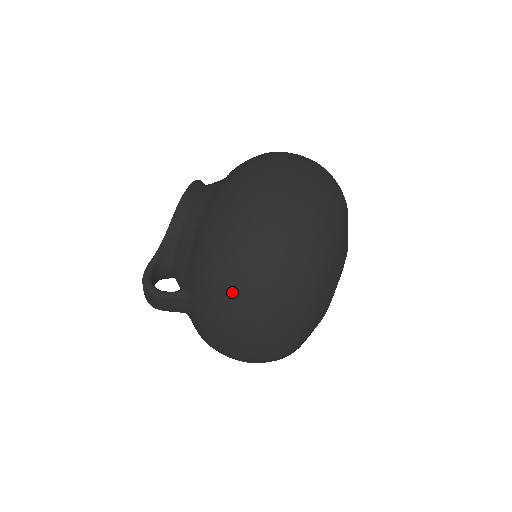
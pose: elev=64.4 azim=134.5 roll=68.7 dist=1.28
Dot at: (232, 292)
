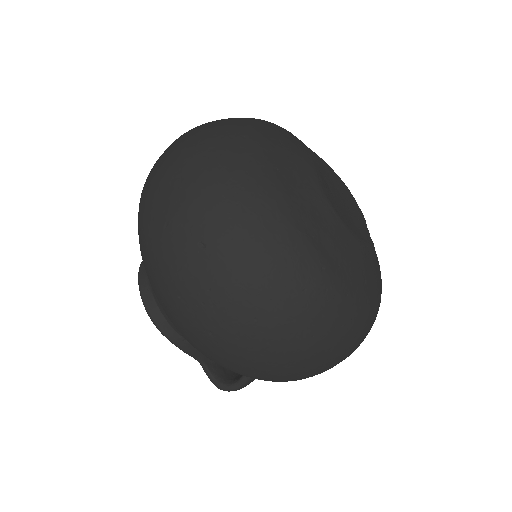
Dot at: (277, 376)
